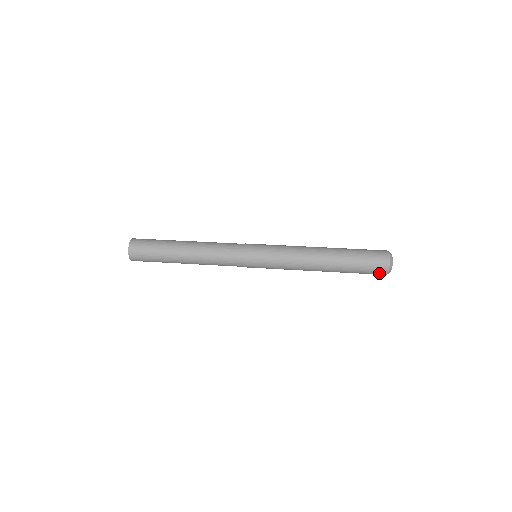
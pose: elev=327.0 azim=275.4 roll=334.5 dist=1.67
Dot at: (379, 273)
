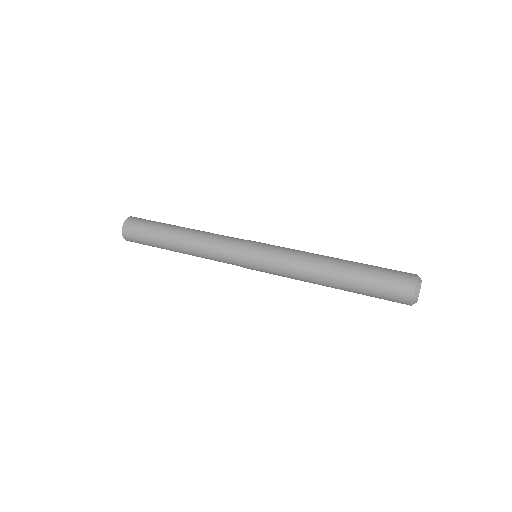
Dot at: (401, 300)
